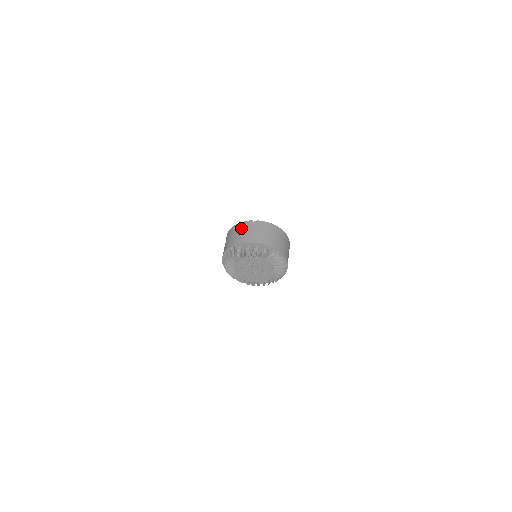
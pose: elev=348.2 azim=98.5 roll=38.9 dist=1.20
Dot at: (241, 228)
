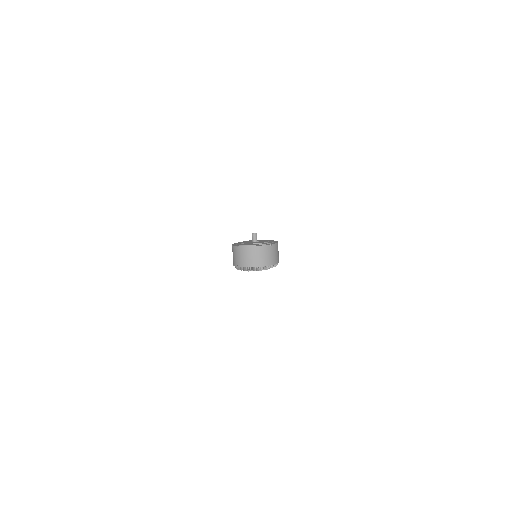
Dot at: (264, 252)
